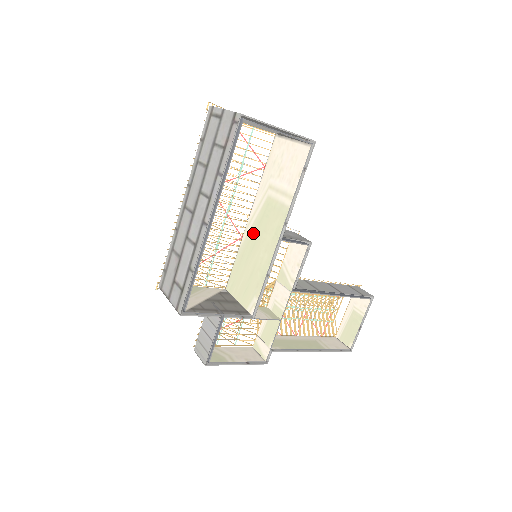
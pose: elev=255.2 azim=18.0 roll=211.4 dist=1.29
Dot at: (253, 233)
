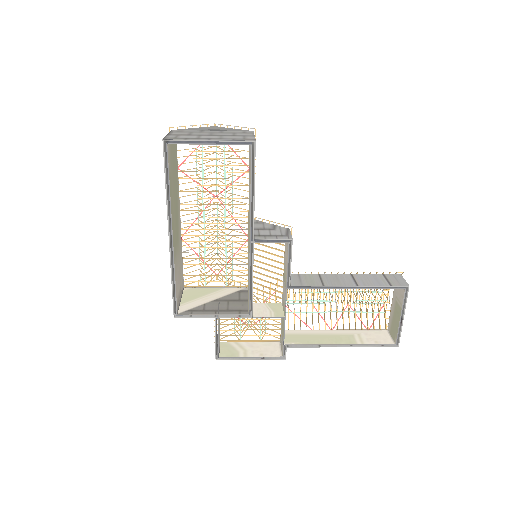
Dot at: (248, 235)
